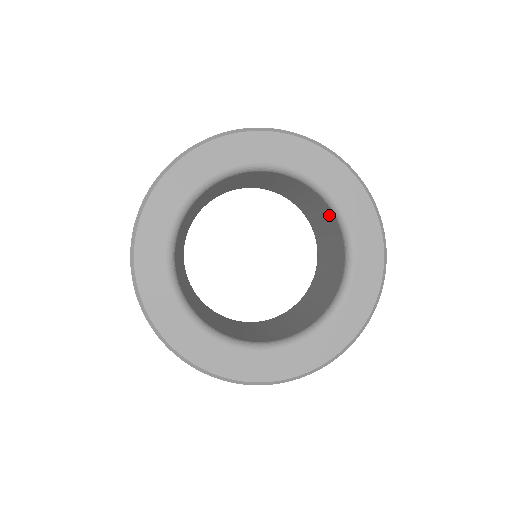
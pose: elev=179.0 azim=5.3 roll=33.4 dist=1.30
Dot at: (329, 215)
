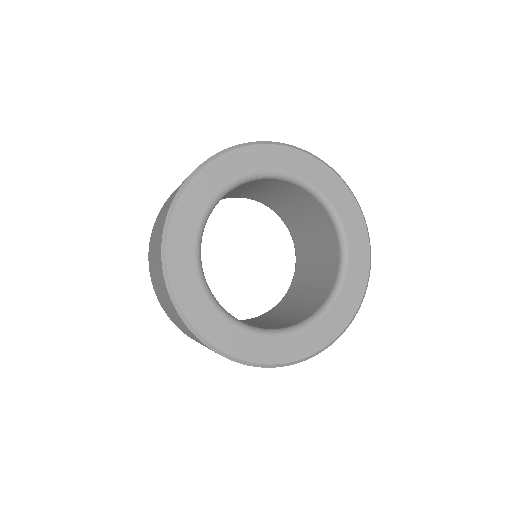
Dot at: (301, 194)
